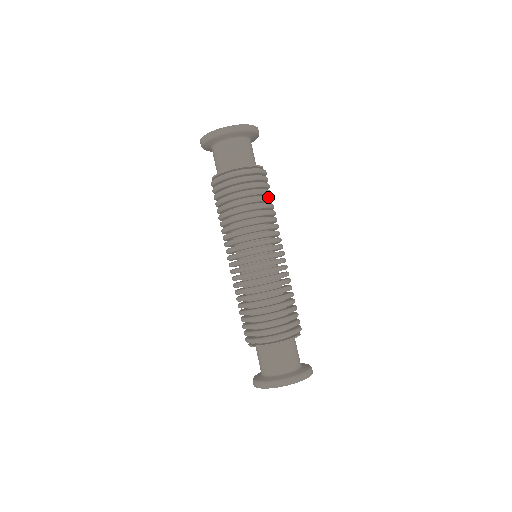
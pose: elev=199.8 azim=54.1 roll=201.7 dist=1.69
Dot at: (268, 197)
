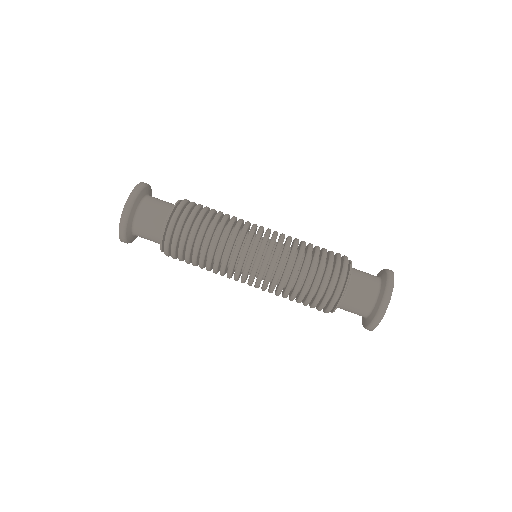
Dot at: (207, 216)
